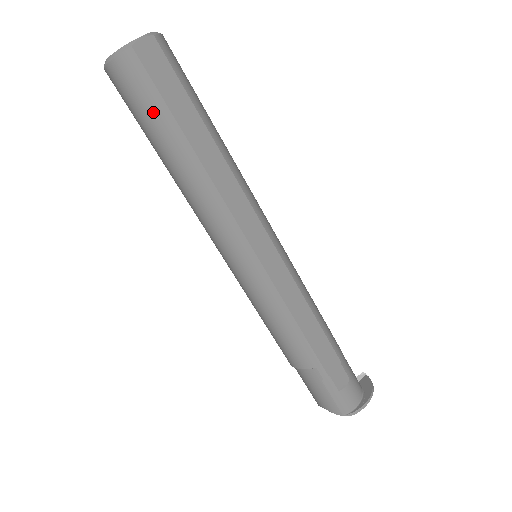
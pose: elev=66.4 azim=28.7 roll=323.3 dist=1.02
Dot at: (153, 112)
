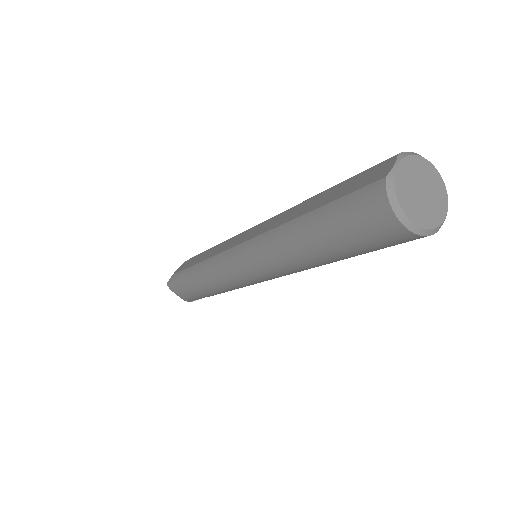
Dot at: (371, 251)
